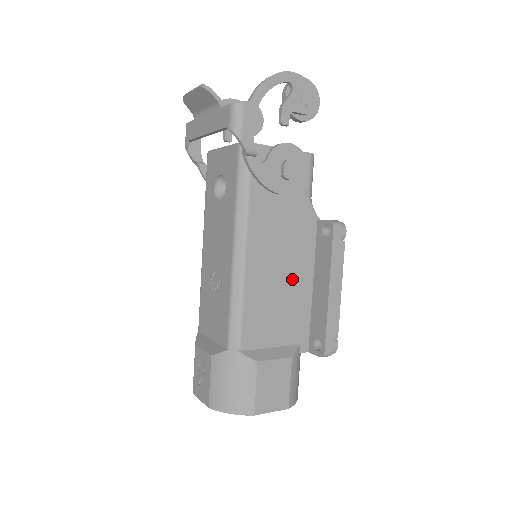
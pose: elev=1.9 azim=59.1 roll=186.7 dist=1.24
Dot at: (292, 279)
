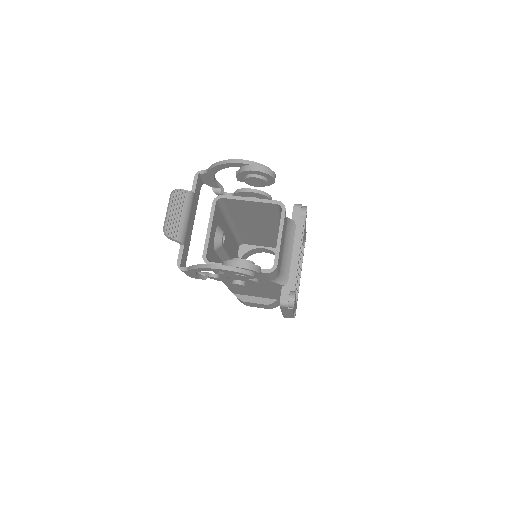
Dot at: (265, 291)
